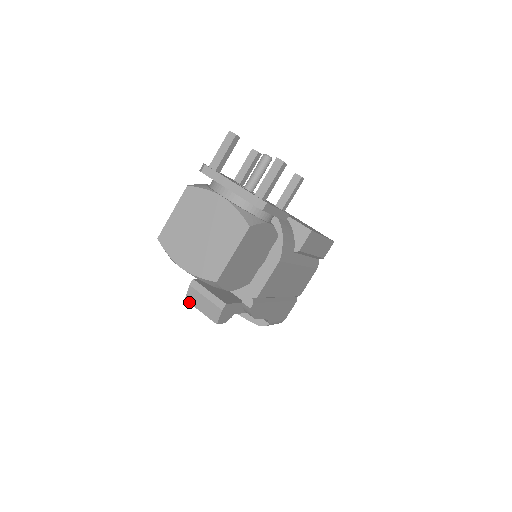
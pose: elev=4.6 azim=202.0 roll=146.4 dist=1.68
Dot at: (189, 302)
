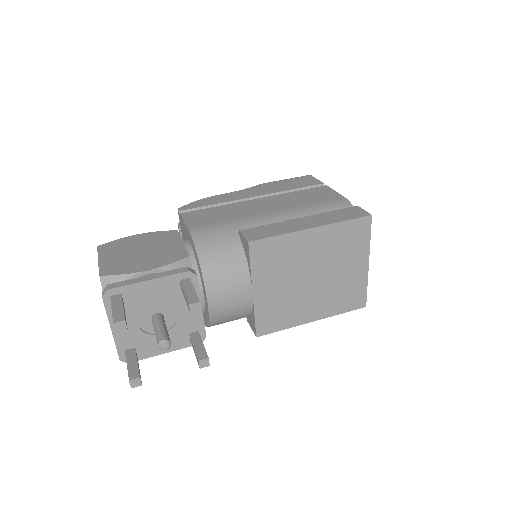
Dot at: occluded
